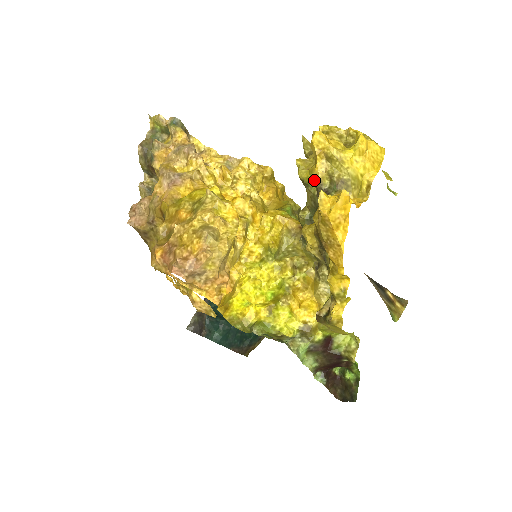
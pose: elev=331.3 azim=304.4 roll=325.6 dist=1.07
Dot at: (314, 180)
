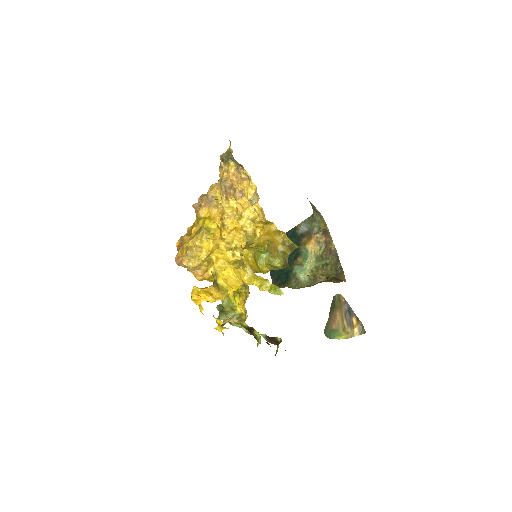
Dot at: (211, 272)
